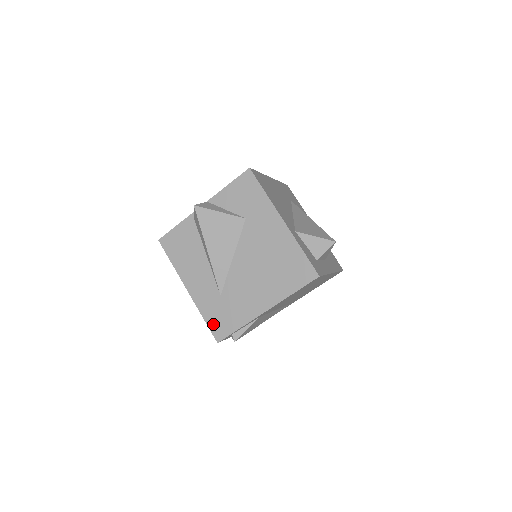
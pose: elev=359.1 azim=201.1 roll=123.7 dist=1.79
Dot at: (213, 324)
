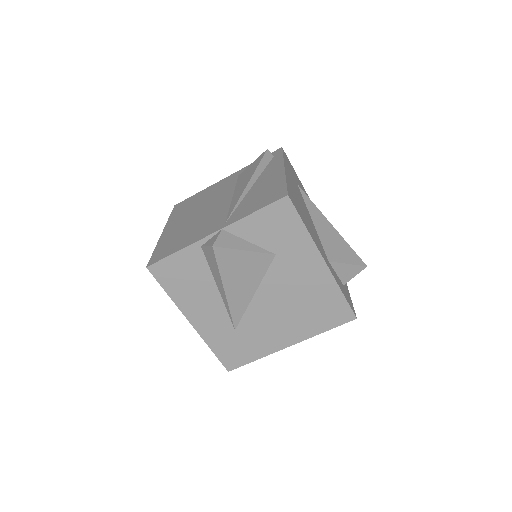
Dot at: (224, 356)
